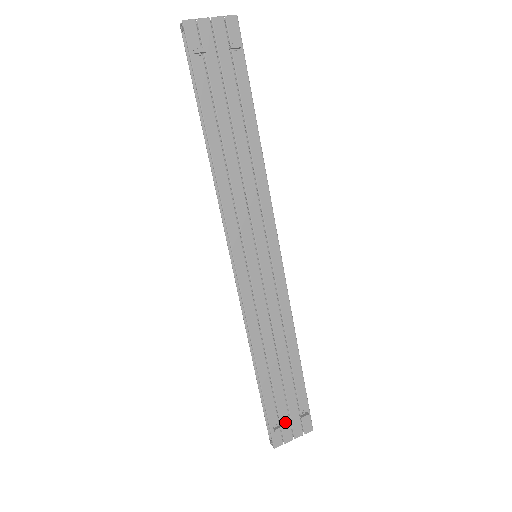
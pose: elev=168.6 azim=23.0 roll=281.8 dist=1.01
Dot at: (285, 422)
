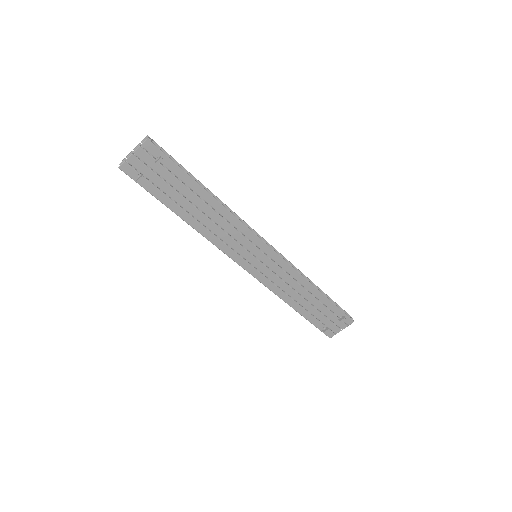
Dot at: (330, 325)
